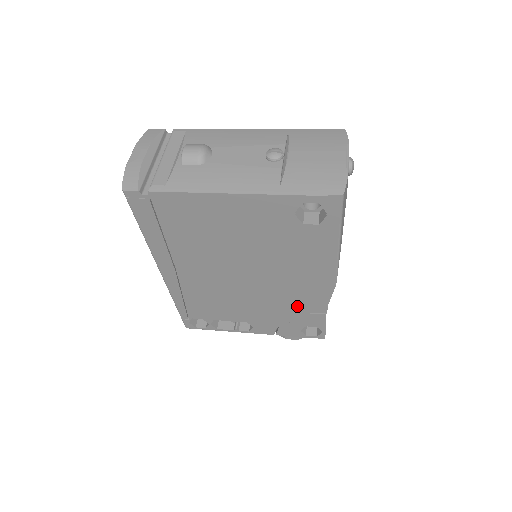
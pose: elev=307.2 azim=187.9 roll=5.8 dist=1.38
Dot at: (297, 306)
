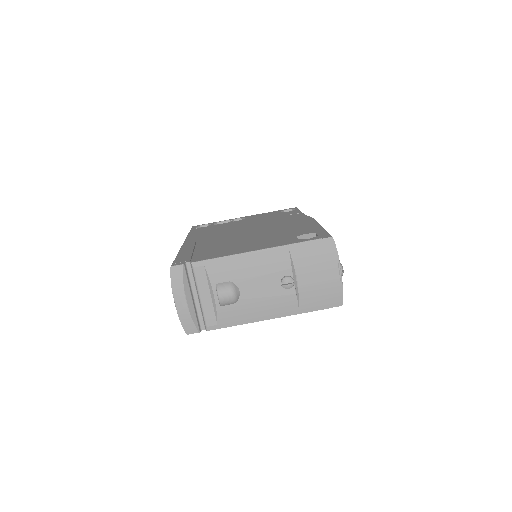
Dot at: occluded
